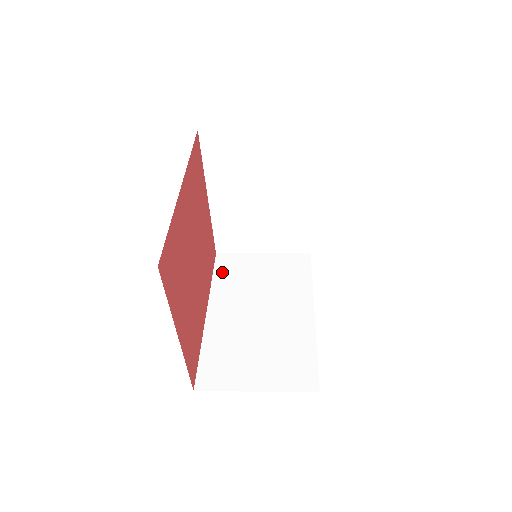
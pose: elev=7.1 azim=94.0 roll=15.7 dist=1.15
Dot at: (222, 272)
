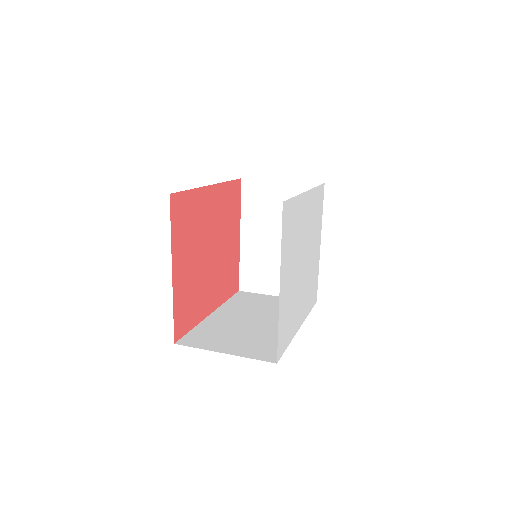
Dot at: (237, 299)
